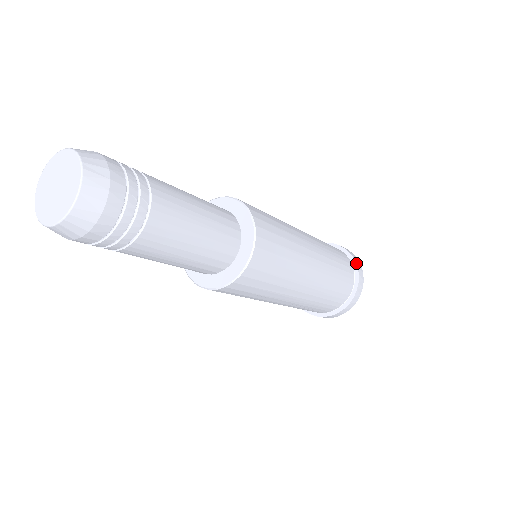
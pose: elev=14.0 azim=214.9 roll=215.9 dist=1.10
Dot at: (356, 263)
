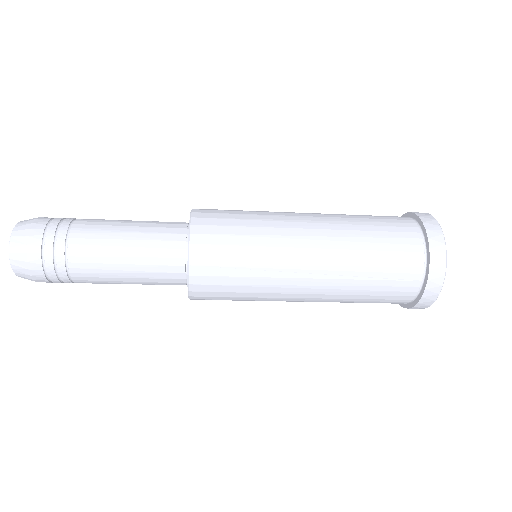
Dot at: (429, 243)
